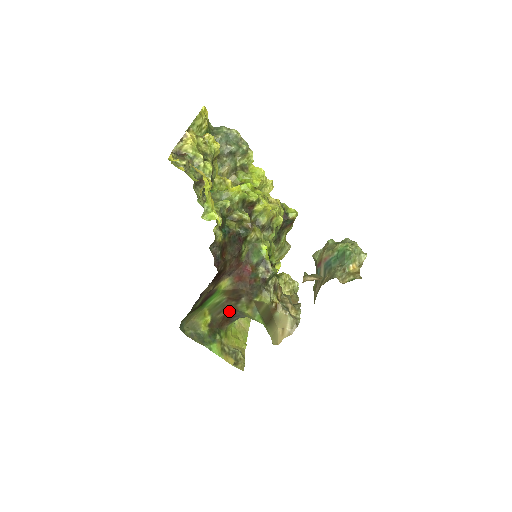
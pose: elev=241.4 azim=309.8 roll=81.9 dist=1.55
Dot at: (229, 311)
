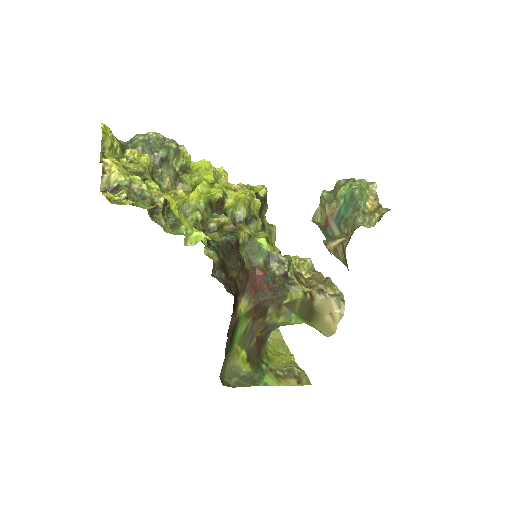
Dot at: (260, 332)
